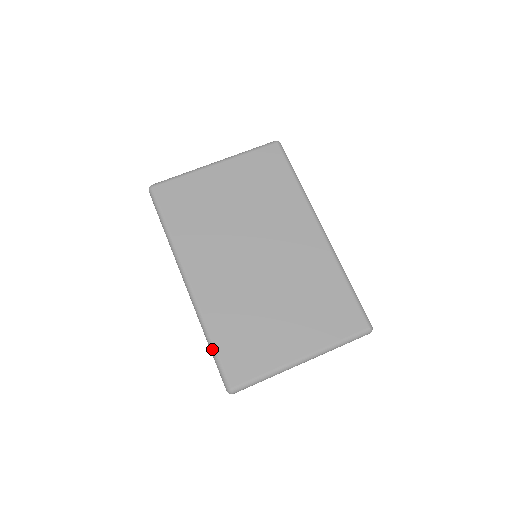
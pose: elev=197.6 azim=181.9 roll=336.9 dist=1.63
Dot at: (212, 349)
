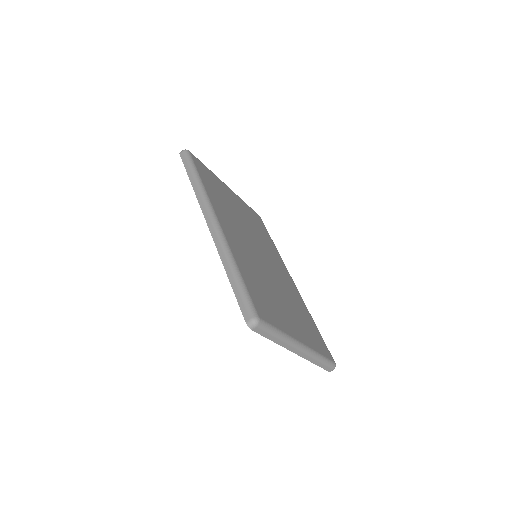
Dot at: (239, 277)
